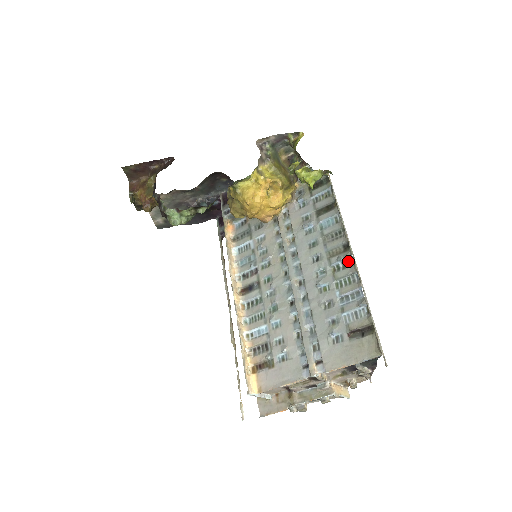
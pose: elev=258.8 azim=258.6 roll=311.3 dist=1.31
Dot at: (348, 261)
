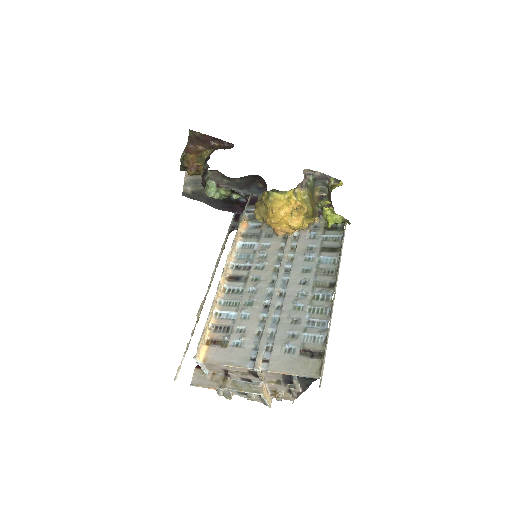
Dot at: (328, 296)
